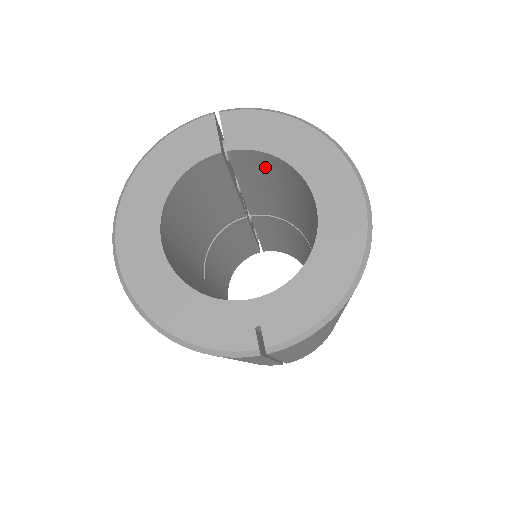
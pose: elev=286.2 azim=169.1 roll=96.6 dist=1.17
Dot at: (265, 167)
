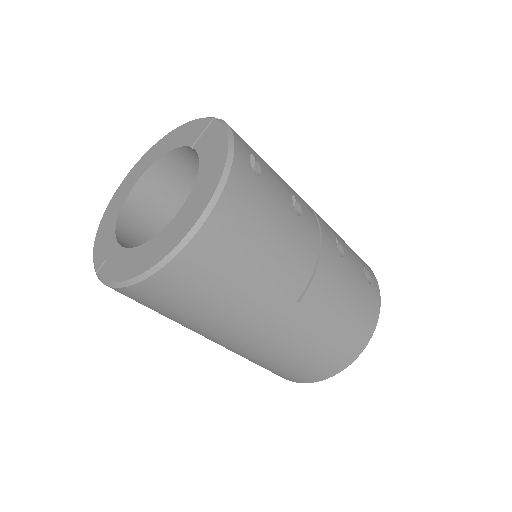
Dot at: occluded
